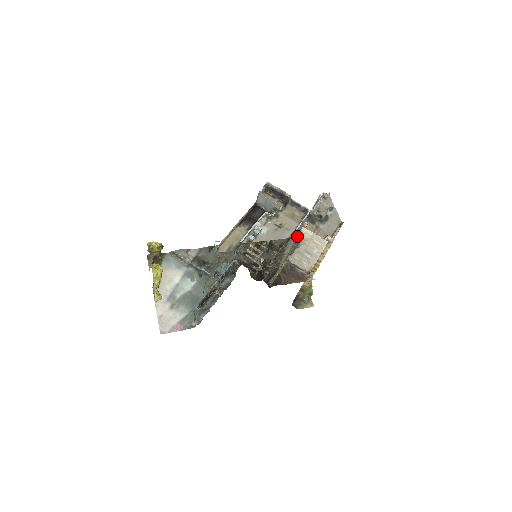
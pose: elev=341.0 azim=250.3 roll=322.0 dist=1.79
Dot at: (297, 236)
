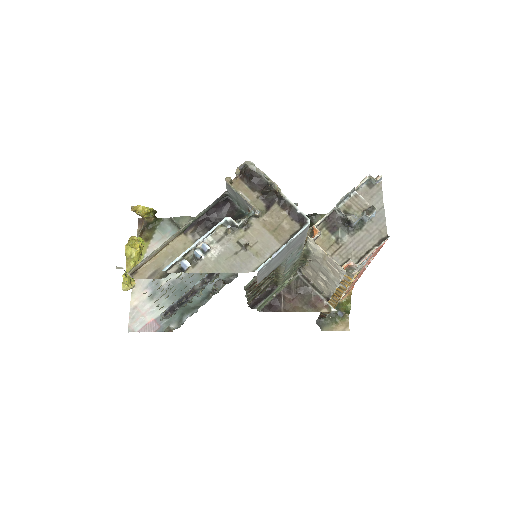
Dot at: (300, 251)
